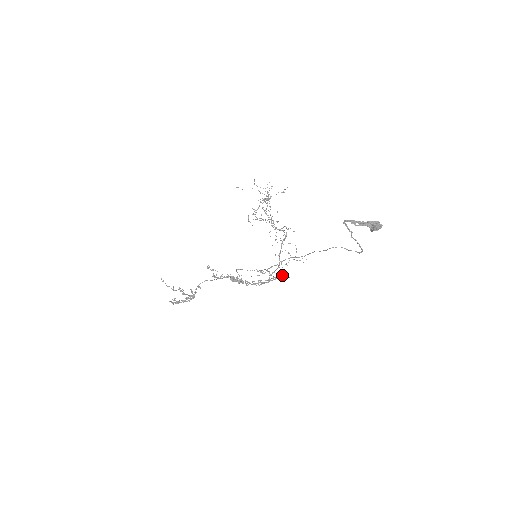
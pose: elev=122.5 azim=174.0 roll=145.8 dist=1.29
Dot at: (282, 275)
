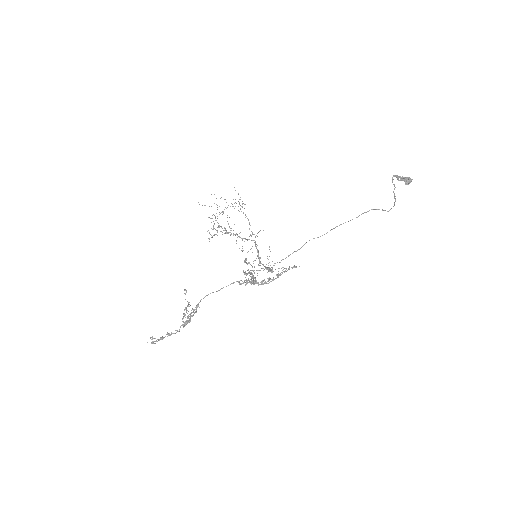
Dot at: (289, 267)
